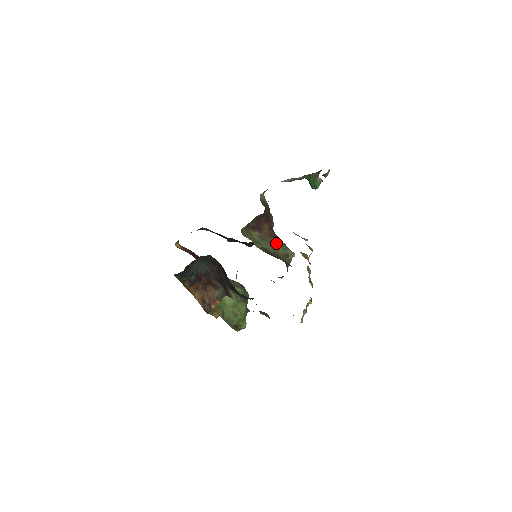
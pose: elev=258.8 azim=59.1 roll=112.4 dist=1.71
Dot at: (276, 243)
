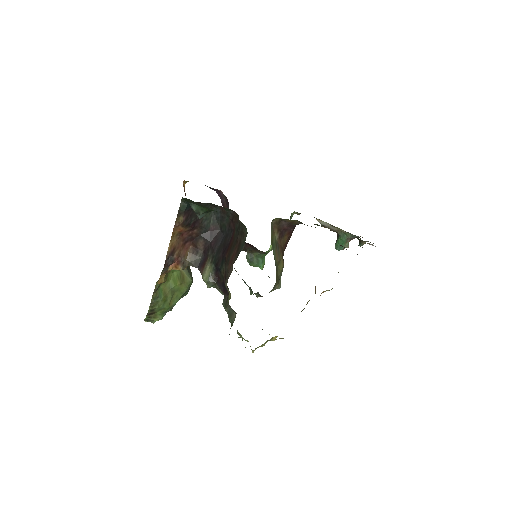
Dot at: (281, 261)
